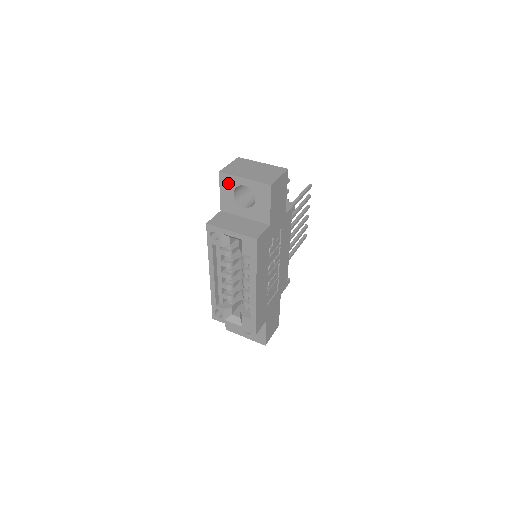
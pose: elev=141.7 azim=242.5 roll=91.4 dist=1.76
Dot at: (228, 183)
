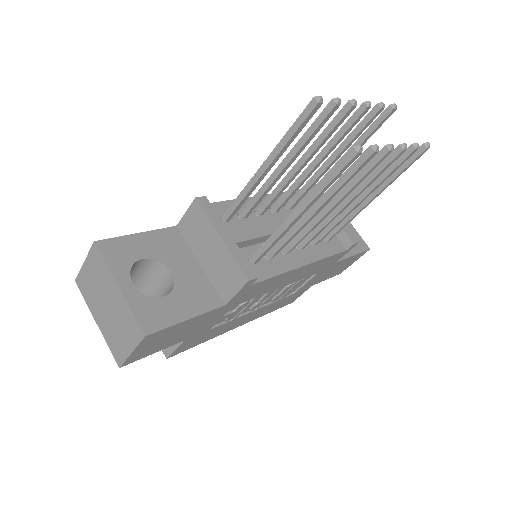
Dot at: occluded
